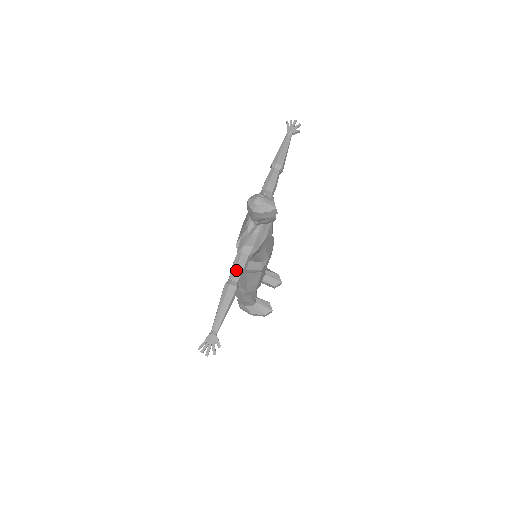
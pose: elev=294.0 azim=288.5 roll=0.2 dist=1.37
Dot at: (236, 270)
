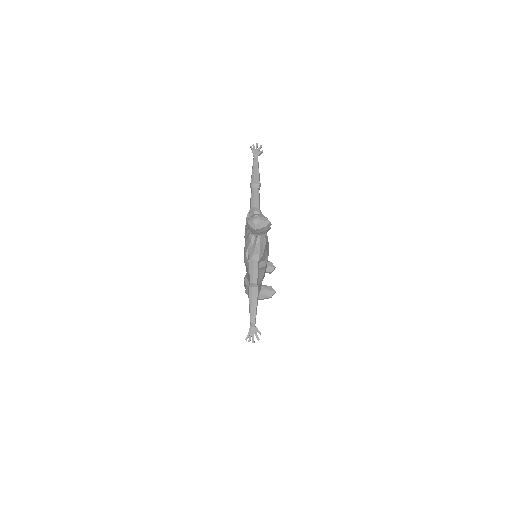
Dot at: (253, 275)
